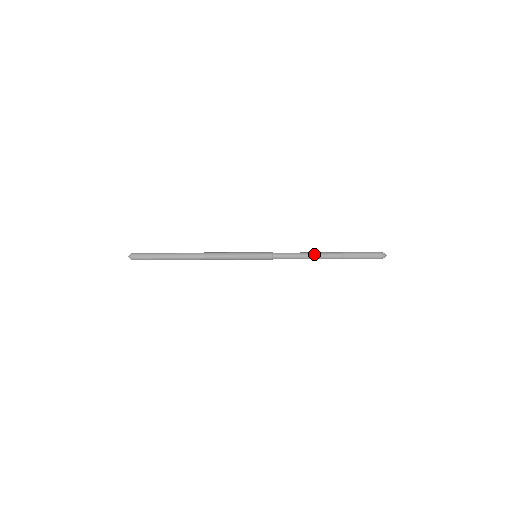
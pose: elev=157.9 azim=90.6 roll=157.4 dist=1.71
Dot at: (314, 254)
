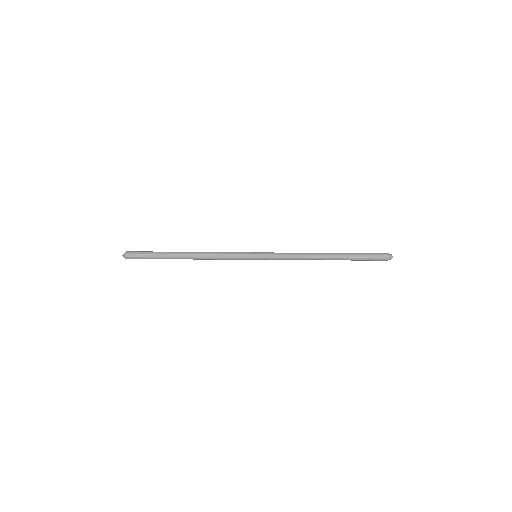
Dot at: (317, 254)
